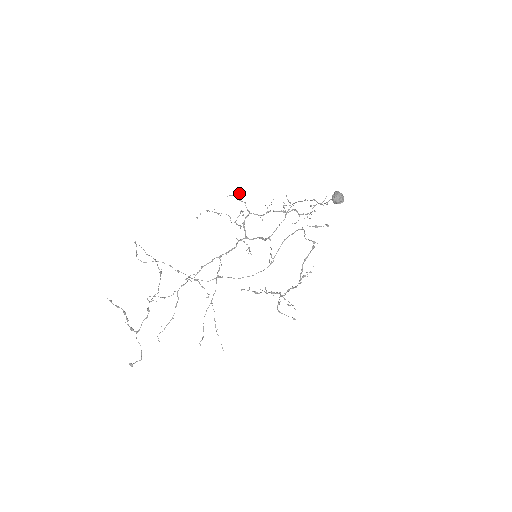
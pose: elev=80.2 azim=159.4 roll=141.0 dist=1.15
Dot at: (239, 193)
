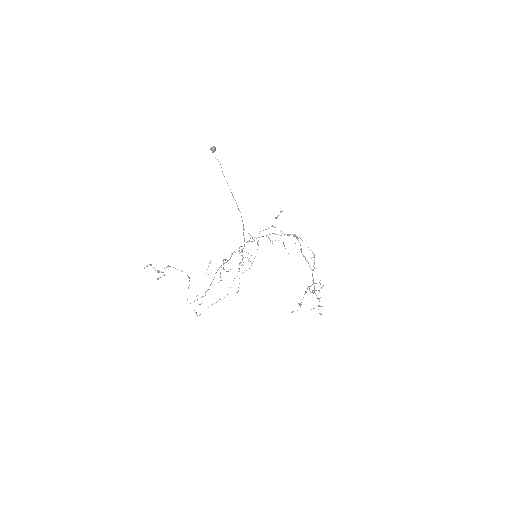
Dot at: occluded
